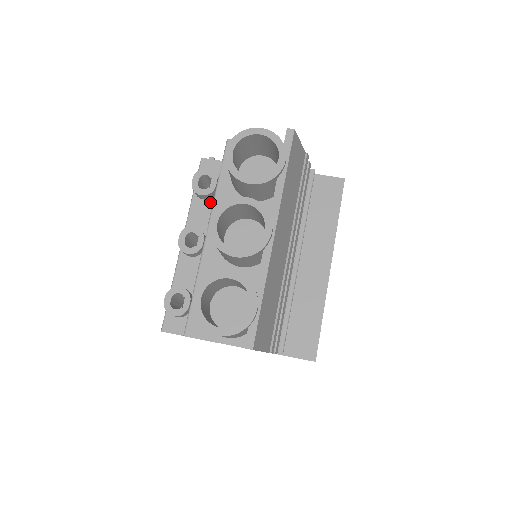
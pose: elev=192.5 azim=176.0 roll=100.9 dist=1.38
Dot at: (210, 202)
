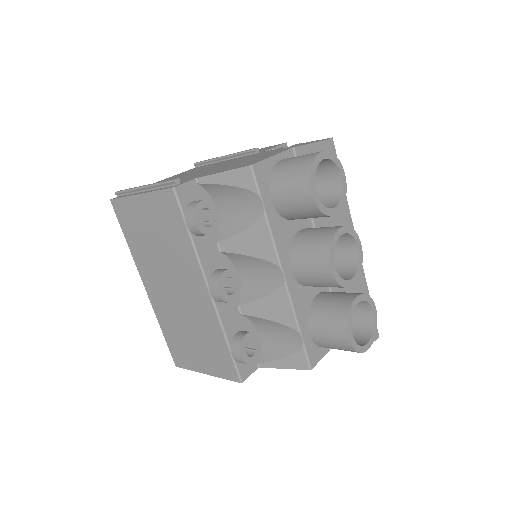
Dot at: occluded
